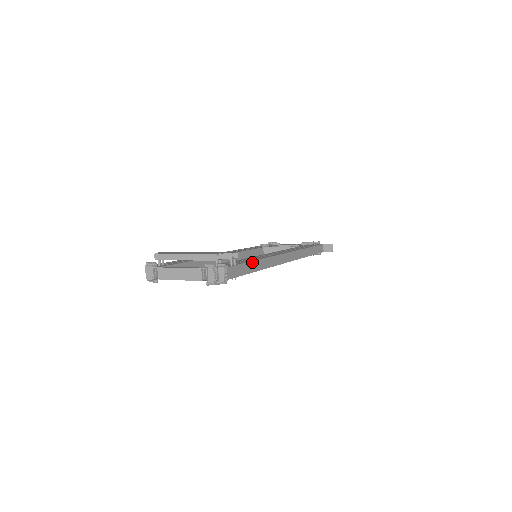
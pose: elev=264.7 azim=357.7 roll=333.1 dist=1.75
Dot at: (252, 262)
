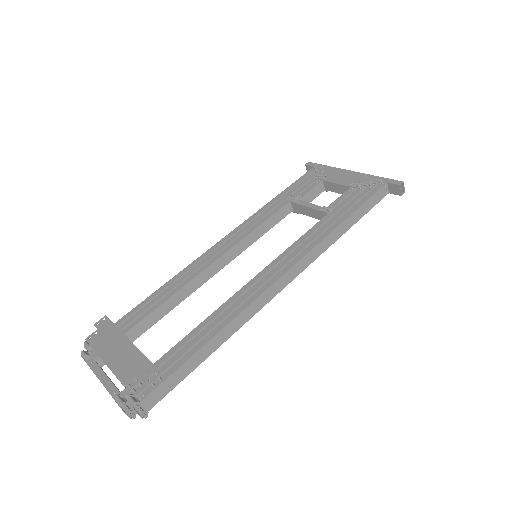
Dot at: (197, 352)
